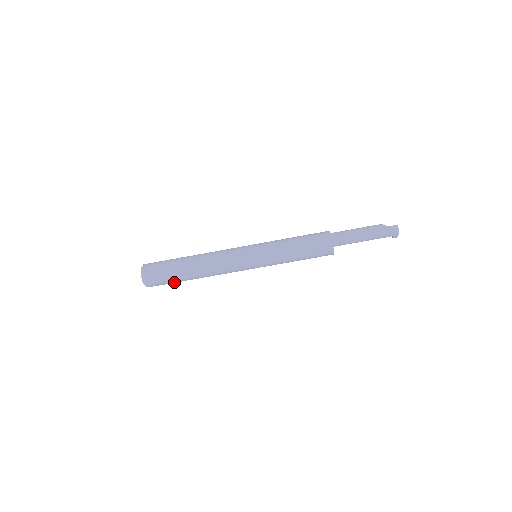
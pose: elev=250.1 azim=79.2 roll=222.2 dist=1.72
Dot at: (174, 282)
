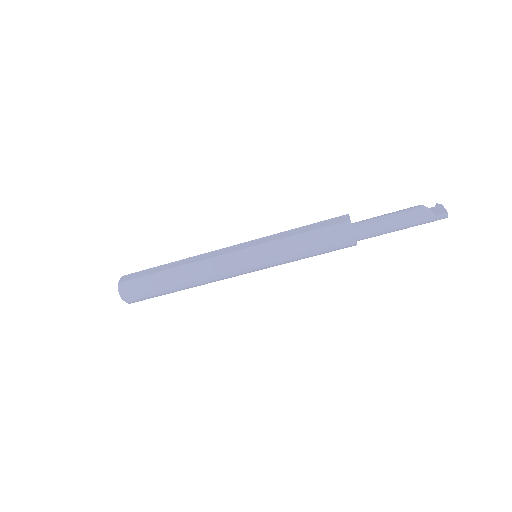
Dot at: occluded
